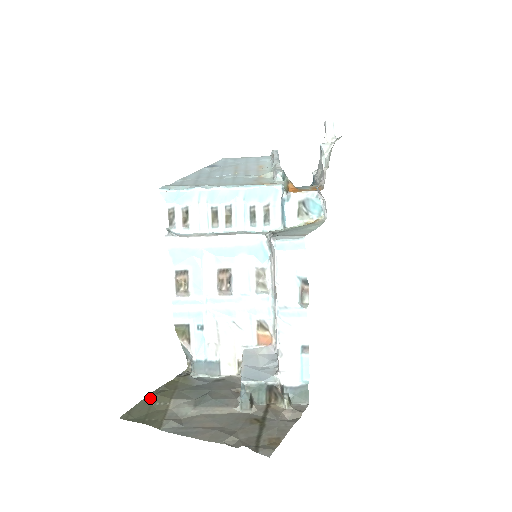
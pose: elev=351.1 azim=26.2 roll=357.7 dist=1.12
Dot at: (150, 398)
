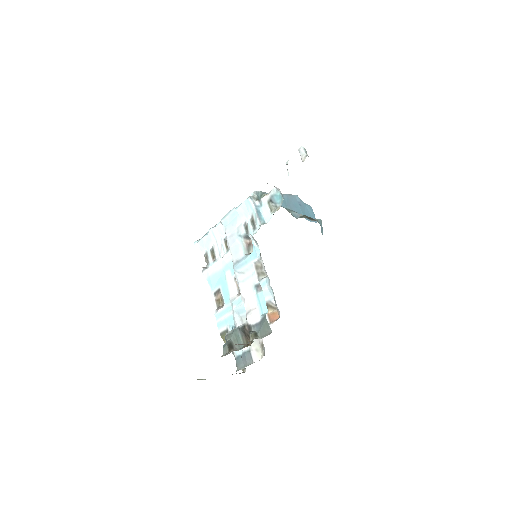
Dot at: occluded
